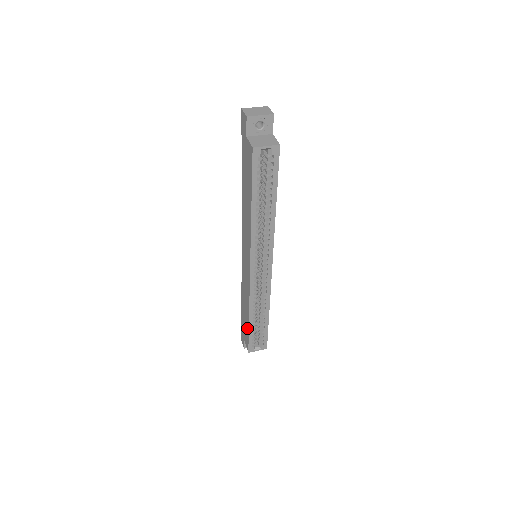
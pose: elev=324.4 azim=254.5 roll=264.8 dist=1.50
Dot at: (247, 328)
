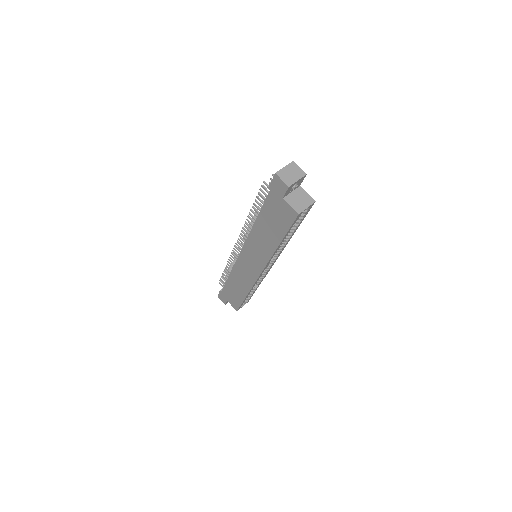
Dot at: (239, 299)
